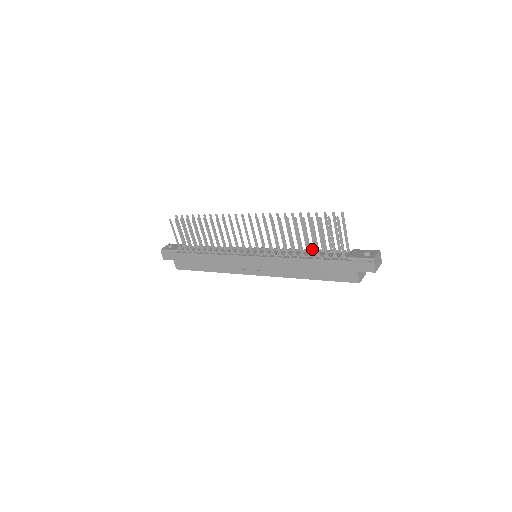
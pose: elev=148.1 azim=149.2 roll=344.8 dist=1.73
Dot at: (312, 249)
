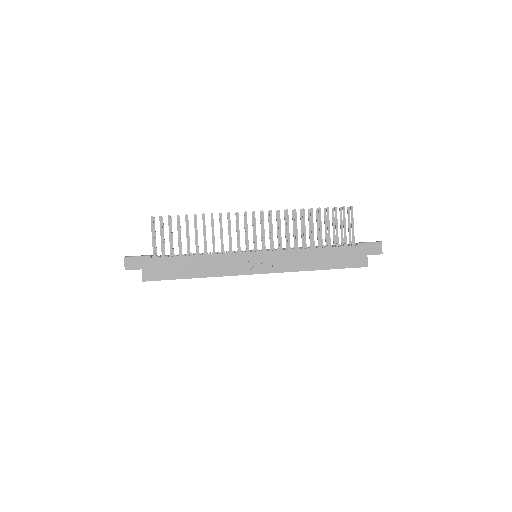
Dot at: occluded
